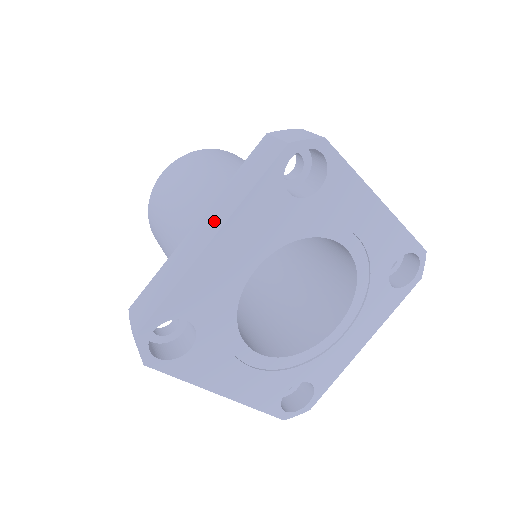
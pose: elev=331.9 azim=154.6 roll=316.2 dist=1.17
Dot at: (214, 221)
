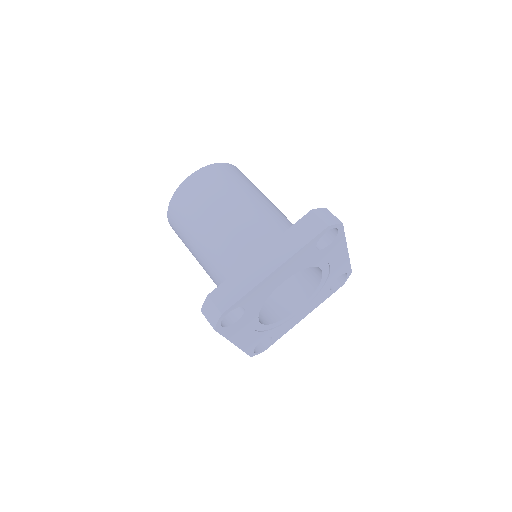
Dot at: (276, 257)
